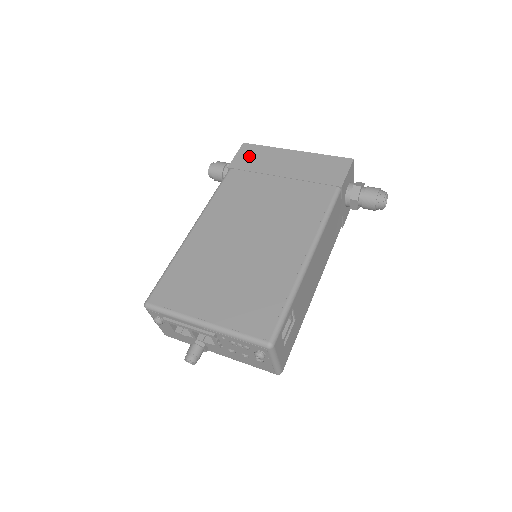
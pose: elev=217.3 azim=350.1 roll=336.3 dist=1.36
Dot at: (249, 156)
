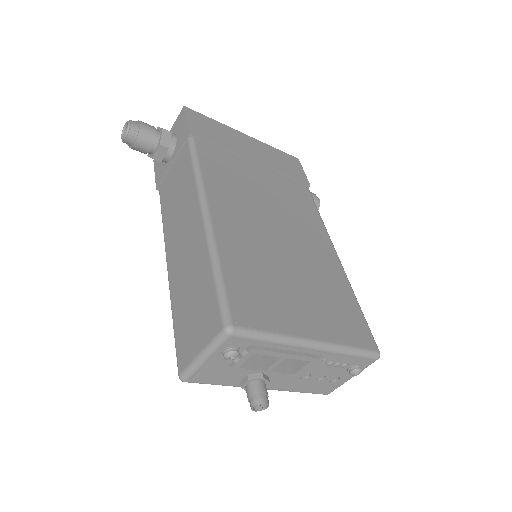
Dot at: (204, 126)
